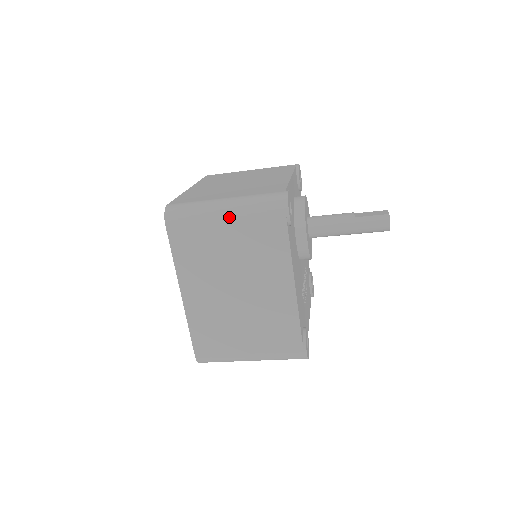
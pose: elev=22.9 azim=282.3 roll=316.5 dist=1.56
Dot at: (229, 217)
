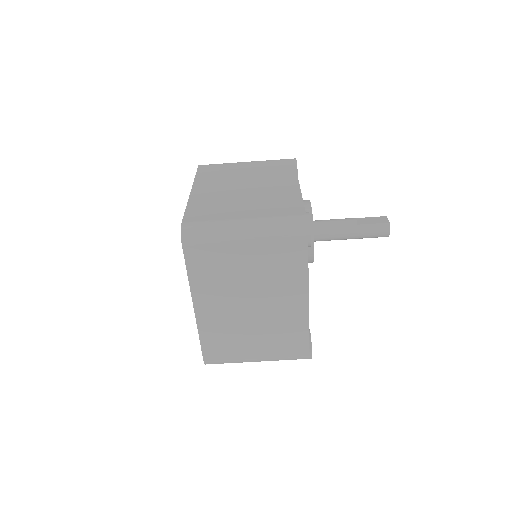
Dot at: (250, 240)
